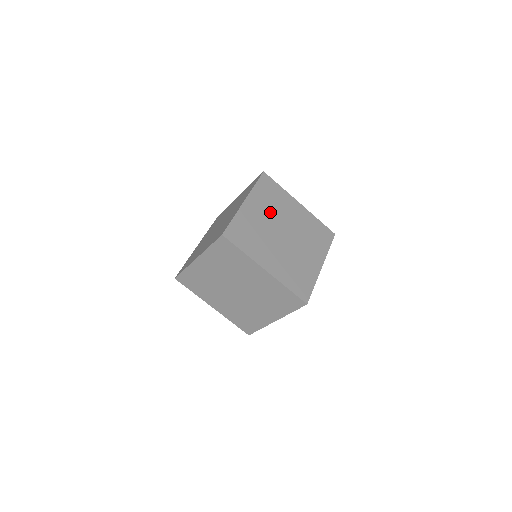
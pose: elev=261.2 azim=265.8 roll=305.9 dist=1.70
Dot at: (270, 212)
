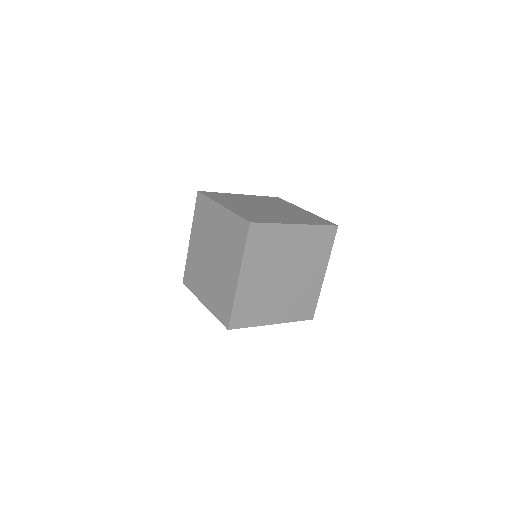
Dot at: (267, 266)
